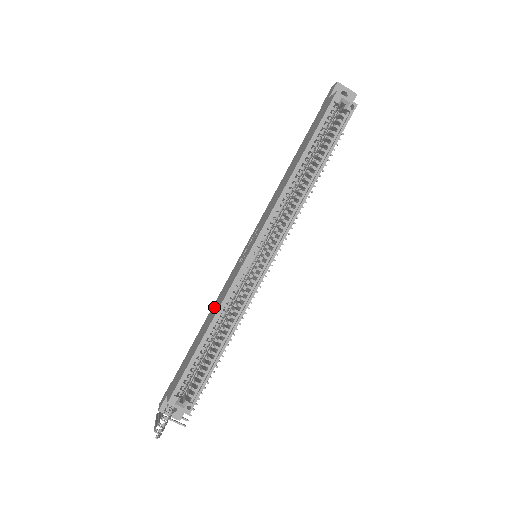
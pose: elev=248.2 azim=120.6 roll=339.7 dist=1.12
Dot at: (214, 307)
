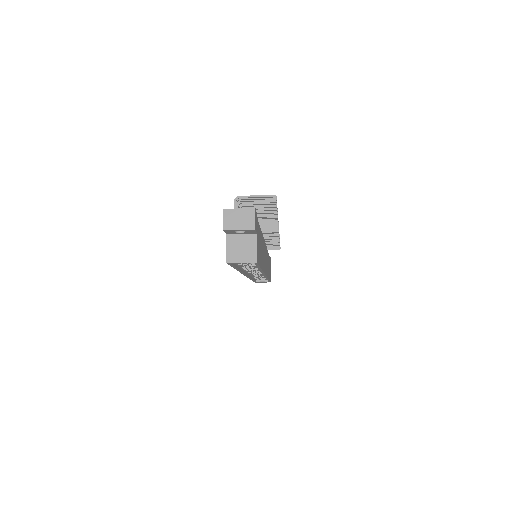
Dot at: occluded
